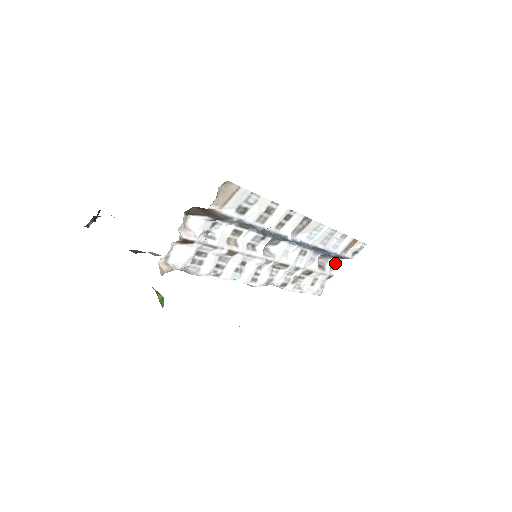
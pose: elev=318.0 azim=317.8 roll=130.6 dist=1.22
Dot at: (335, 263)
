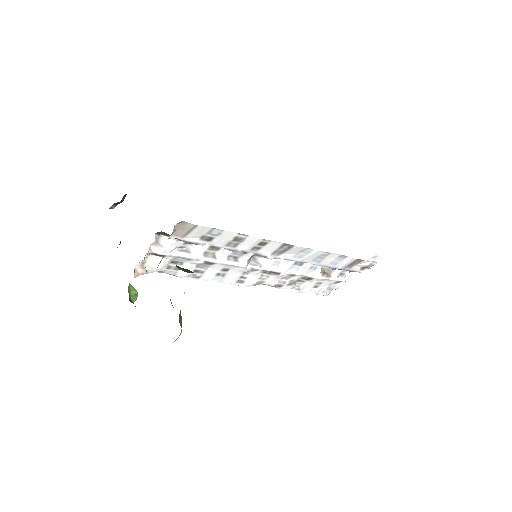
Dot at: (346, 271)
